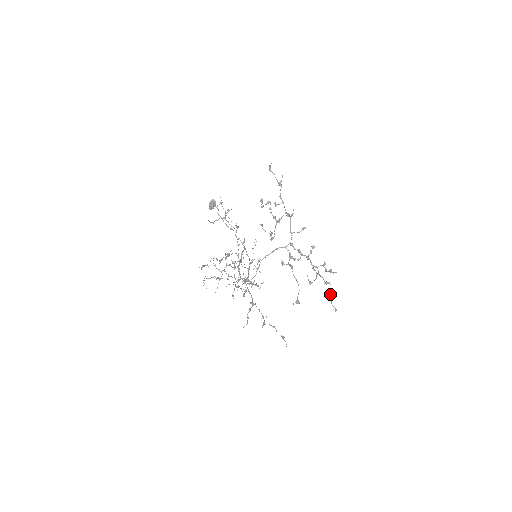
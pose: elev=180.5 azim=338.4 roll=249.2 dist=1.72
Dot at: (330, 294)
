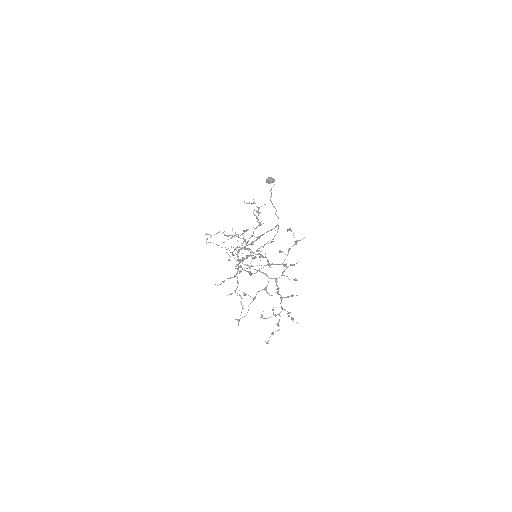
Dot at: (273, 332)
